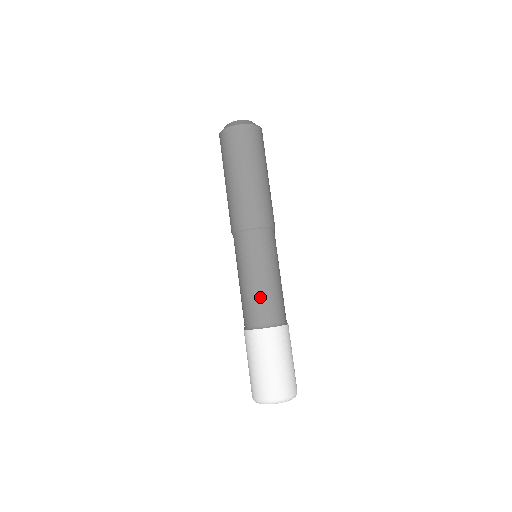
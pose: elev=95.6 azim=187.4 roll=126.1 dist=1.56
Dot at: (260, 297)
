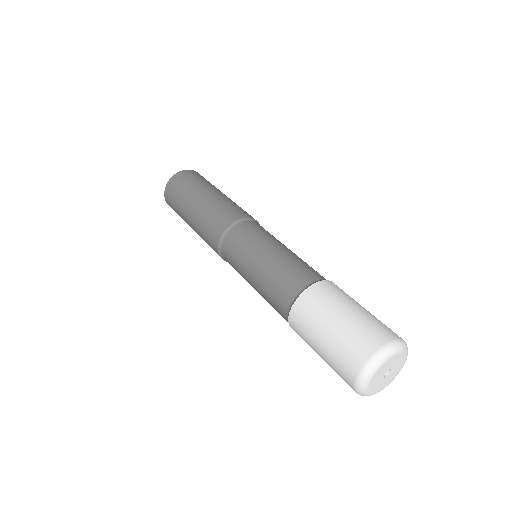
Dot at: (272, 276)
